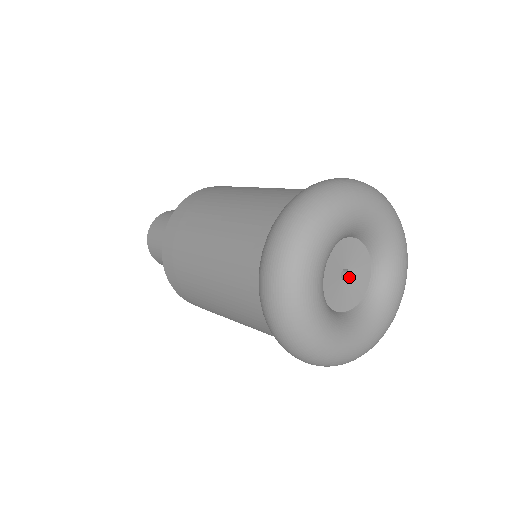
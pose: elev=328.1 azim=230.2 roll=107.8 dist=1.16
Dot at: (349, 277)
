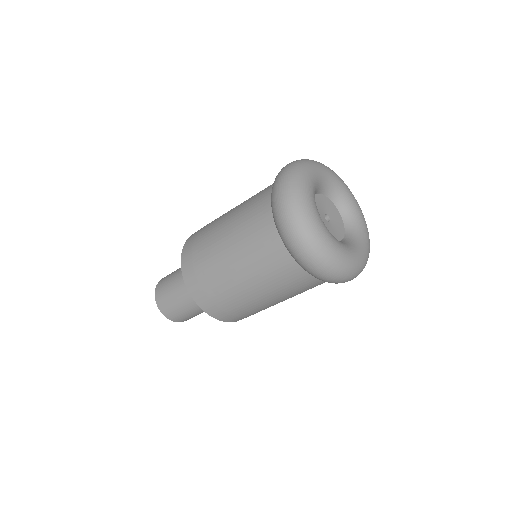
Dot at: (330, 222)
